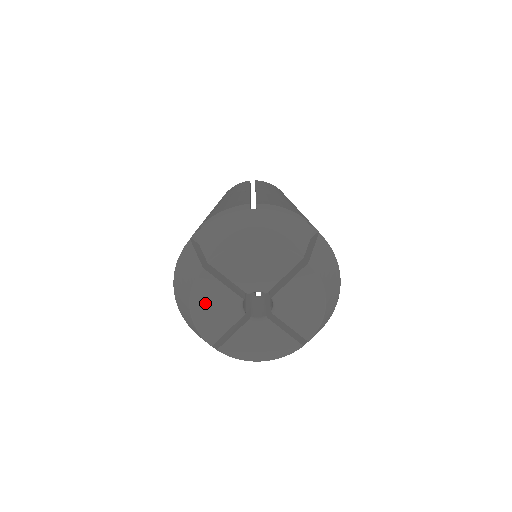
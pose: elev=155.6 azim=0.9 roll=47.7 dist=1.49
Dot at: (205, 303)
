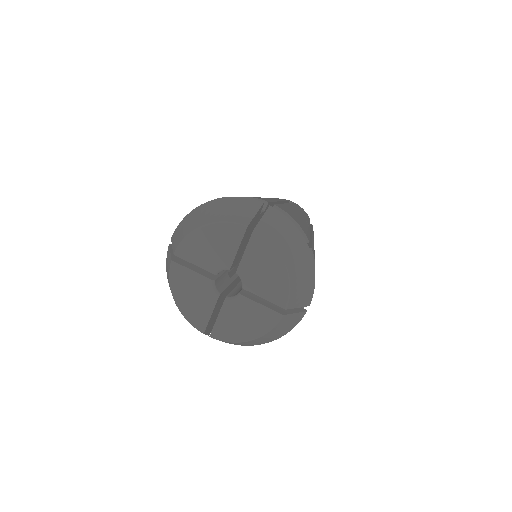
Dot at: (184, 292)
